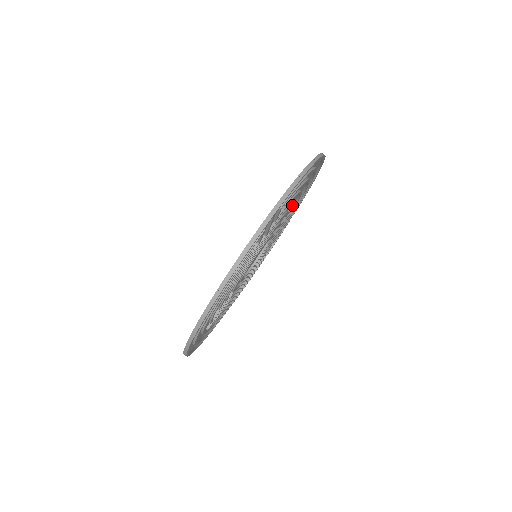
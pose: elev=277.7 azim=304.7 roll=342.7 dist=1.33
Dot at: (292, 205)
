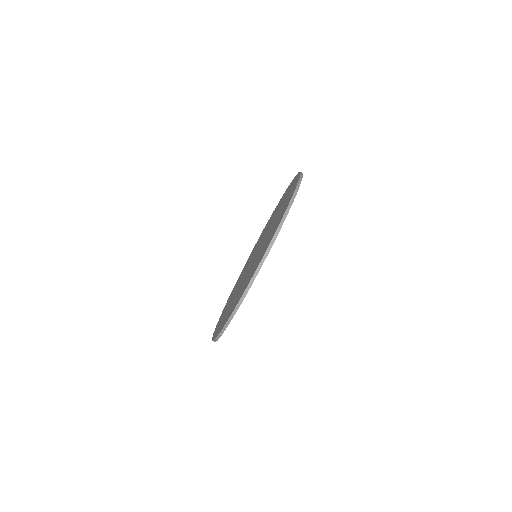
Dot at: occluded
